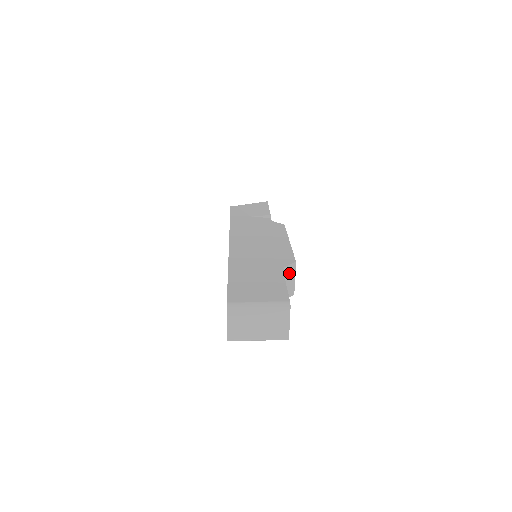
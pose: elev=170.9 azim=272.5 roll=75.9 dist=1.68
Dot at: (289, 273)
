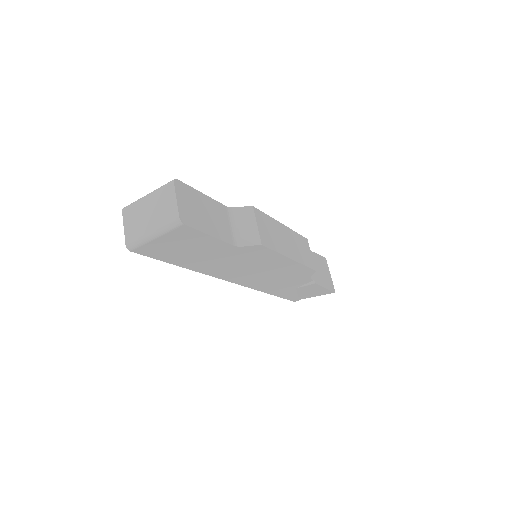
Dot at: (244, 217)
